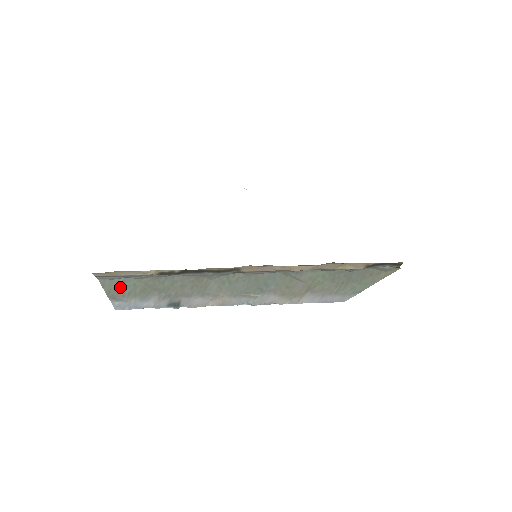
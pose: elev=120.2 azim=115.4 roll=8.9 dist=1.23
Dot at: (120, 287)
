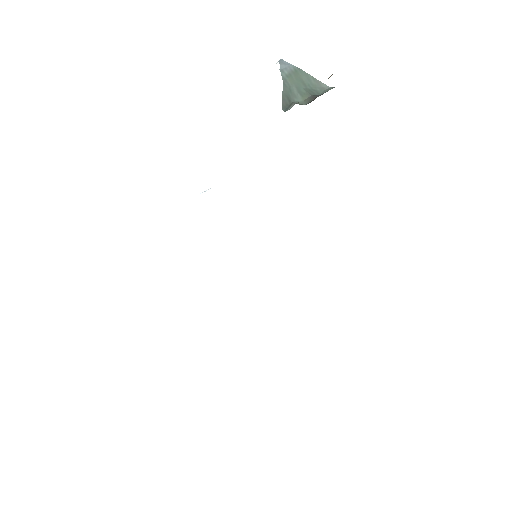
Dot at: occluded
